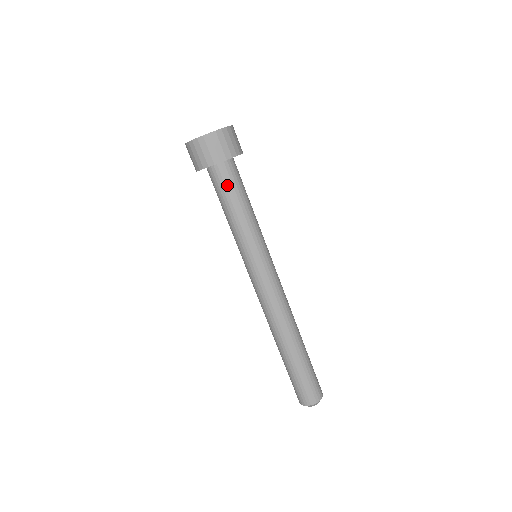
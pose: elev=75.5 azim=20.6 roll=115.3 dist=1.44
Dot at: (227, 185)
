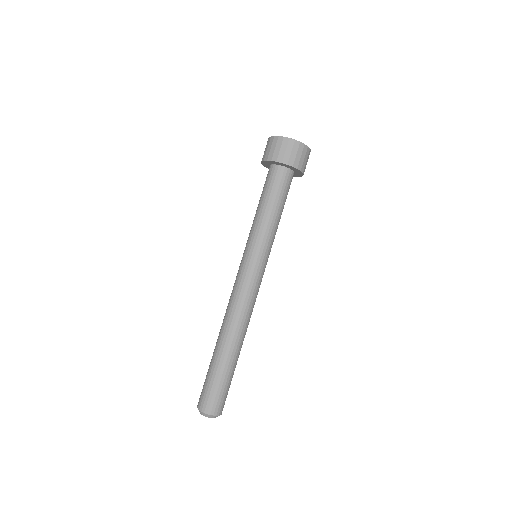
Dot at: (267, 183)
